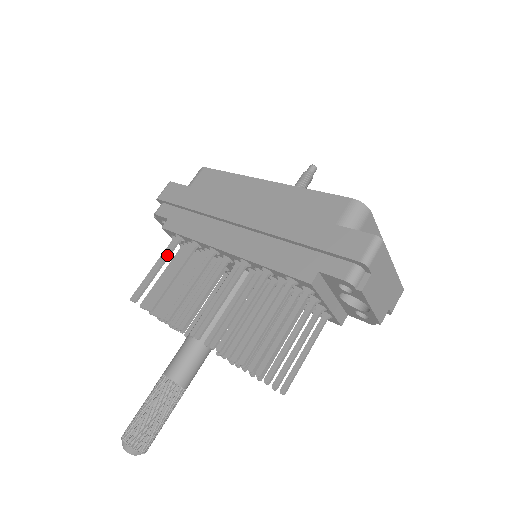
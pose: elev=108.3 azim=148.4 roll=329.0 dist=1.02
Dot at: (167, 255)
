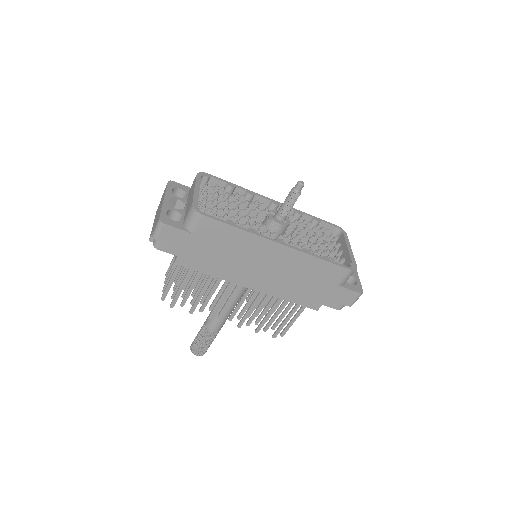
Dot at: occluded
